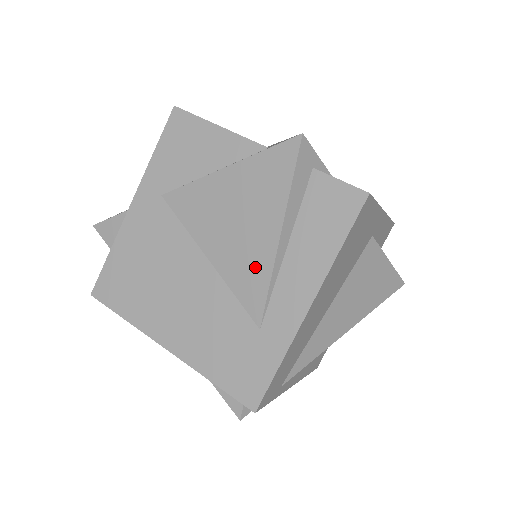
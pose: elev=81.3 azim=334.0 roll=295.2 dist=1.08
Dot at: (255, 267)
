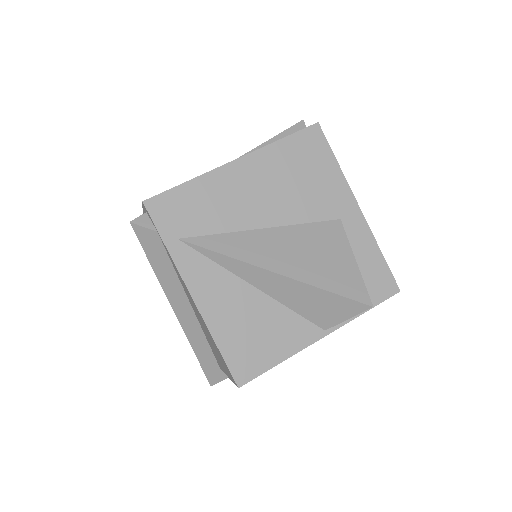
Dot at: occluded
